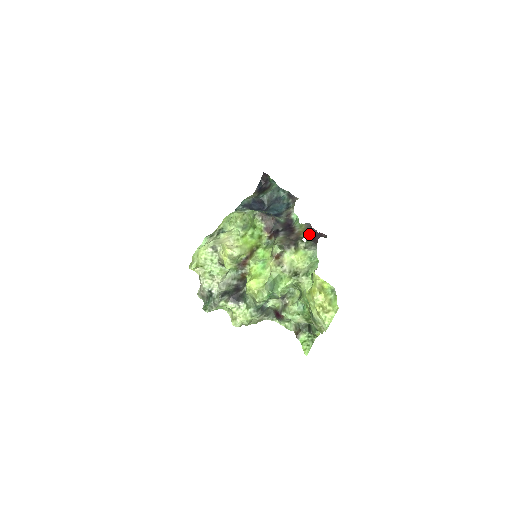
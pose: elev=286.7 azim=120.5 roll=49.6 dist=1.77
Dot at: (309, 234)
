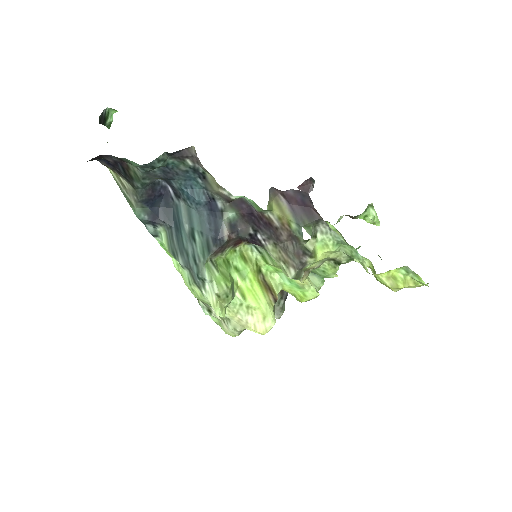
Dot at: (294, 211)
